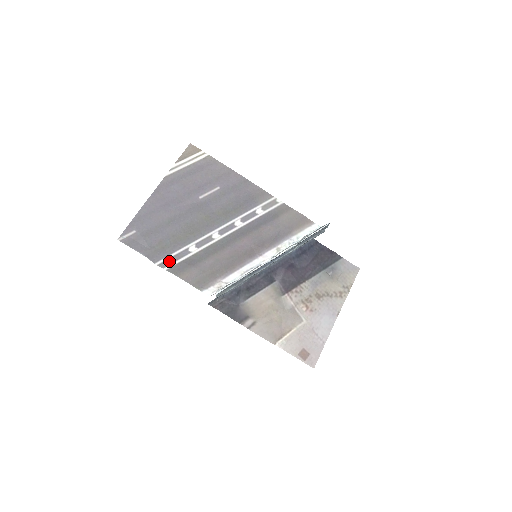
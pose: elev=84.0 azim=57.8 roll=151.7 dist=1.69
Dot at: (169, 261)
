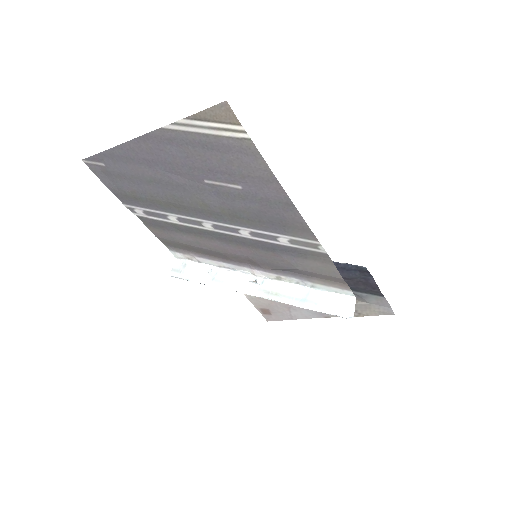
Dot at: (141, 211)
